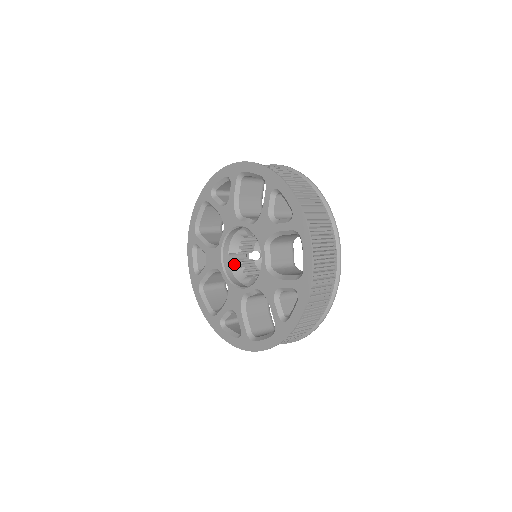
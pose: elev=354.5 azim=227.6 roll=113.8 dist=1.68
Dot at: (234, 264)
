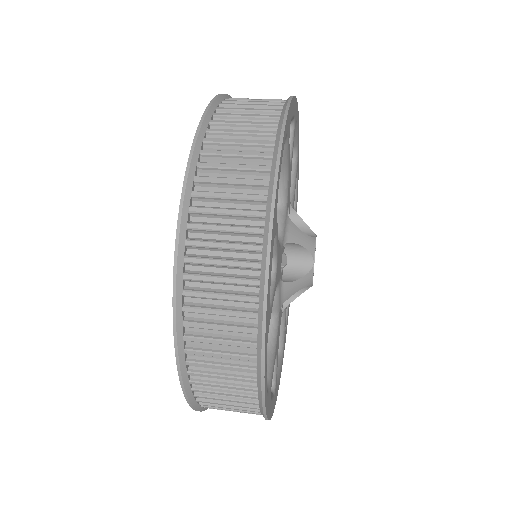
Dot at: occluded
